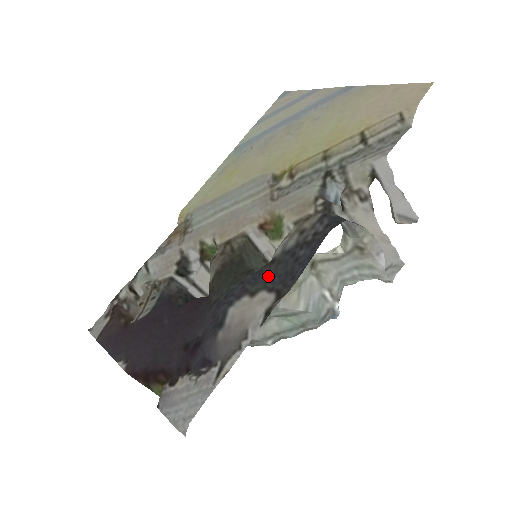
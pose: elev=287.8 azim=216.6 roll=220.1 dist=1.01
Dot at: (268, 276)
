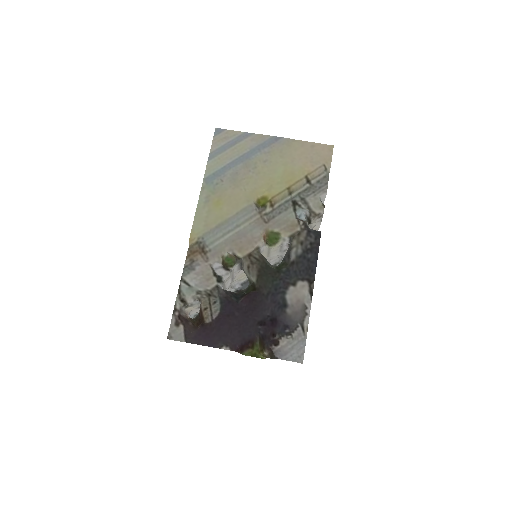
Dot at: (295, 272)
